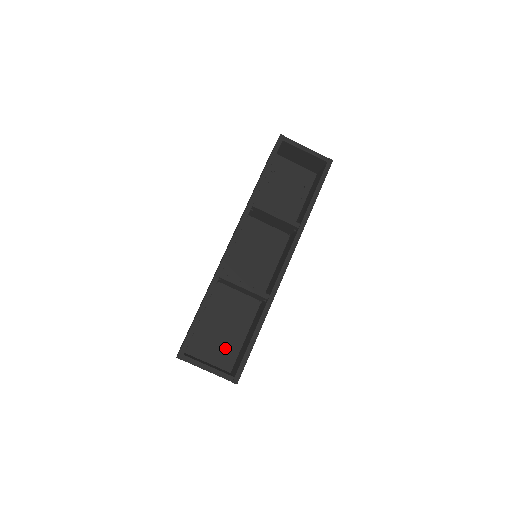
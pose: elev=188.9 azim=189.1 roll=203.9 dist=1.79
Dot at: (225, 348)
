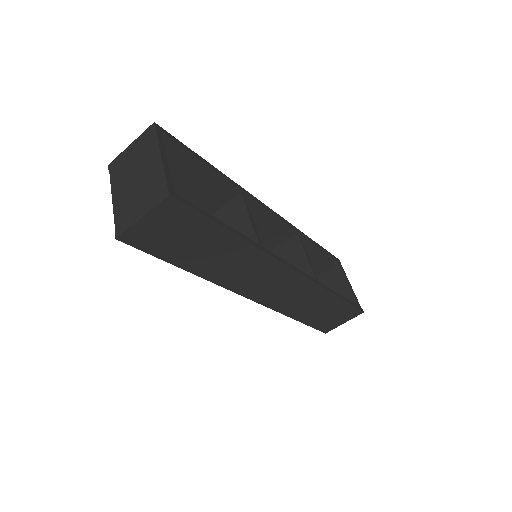
Dot at: occluded
